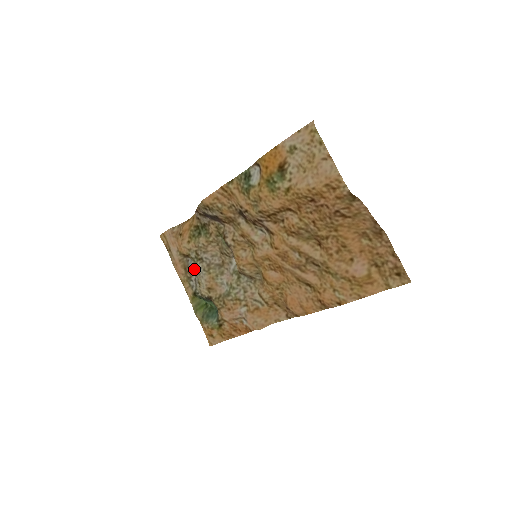
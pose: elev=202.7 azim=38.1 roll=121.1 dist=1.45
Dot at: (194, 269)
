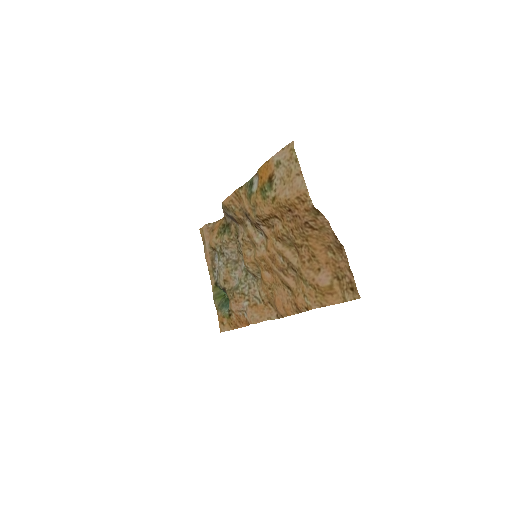
Dot at: occluded
